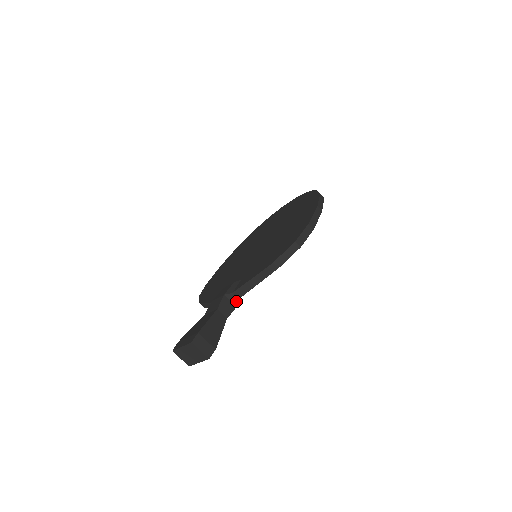
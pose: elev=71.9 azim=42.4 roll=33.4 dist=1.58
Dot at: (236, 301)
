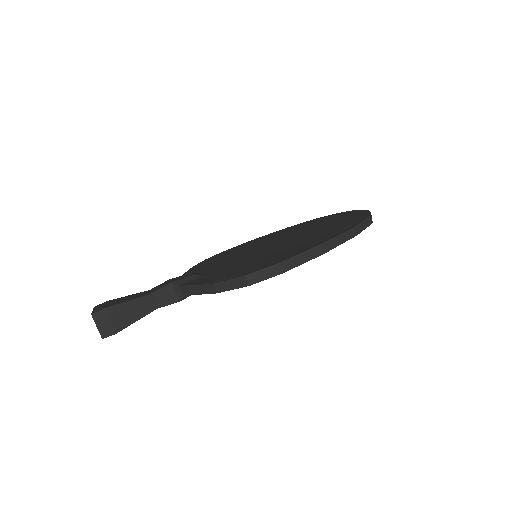
Dot at: (180, 296)
